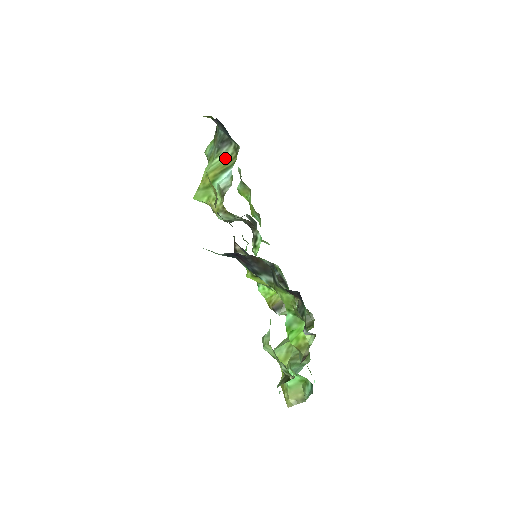
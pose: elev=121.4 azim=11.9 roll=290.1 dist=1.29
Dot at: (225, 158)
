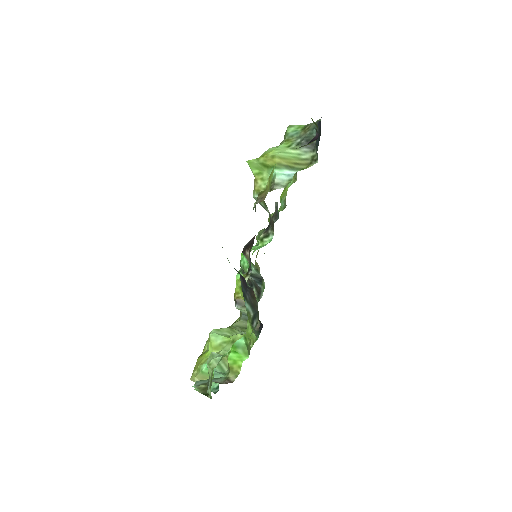
Dot at: (299, 157)
